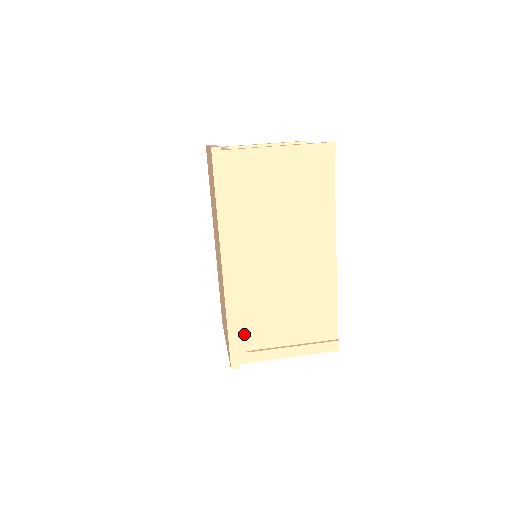
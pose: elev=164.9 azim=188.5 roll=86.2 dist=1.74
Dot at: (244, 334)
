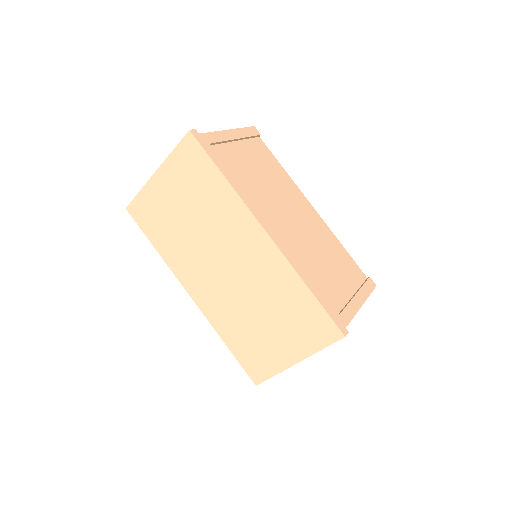
Dot at: (324, 297)
